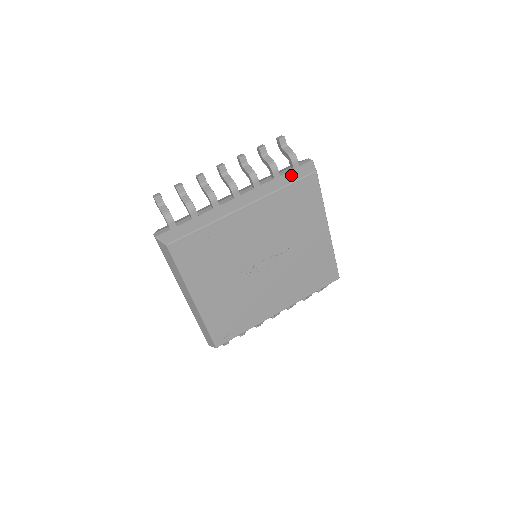
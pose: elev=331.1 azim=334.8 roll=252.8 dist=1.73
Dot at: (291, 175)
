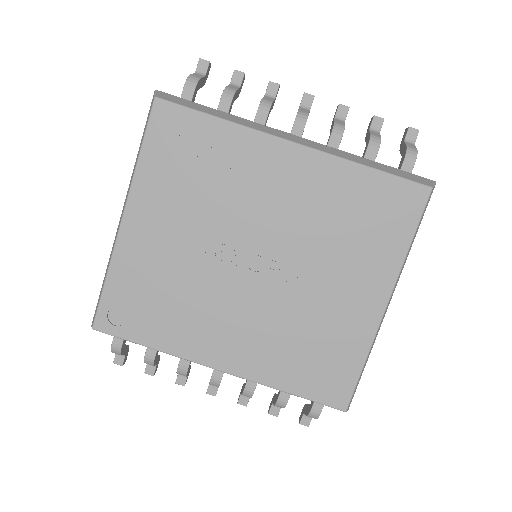
Dot at: (391, 168)
